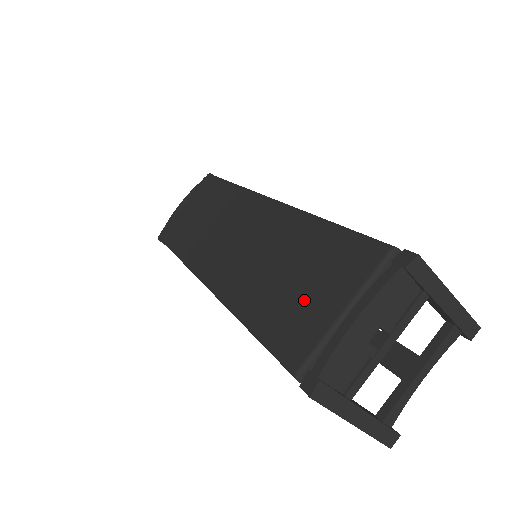
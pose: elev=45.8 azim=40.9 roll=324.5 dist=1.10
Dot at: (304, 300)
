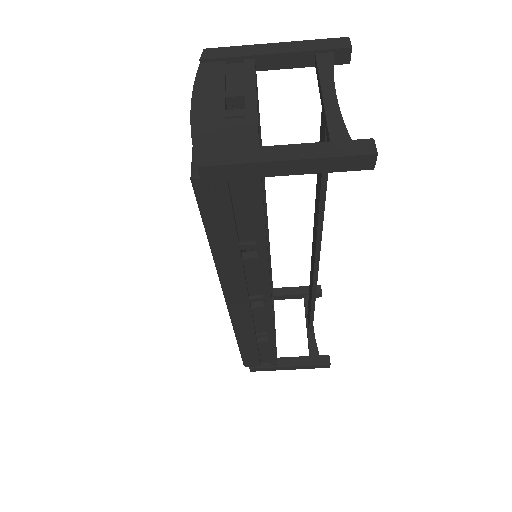
Dot at: occluded
